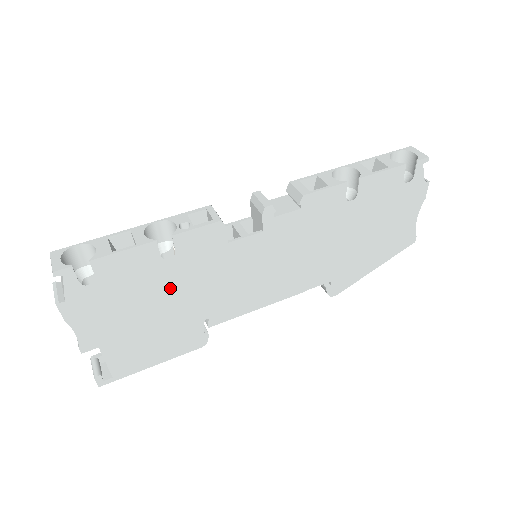
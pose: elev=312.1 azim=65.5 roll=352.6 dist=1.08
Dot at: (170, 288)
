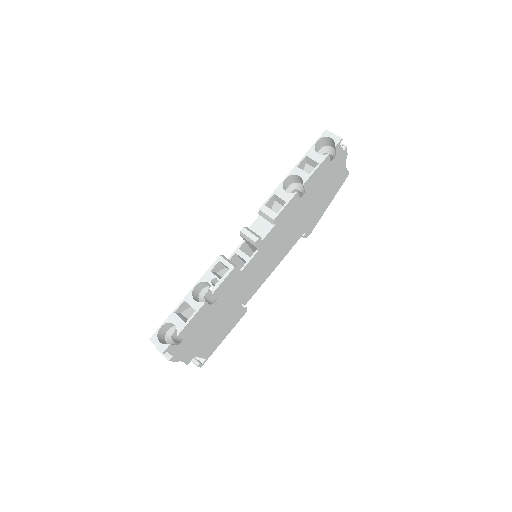
Dot at: (220, 310)
